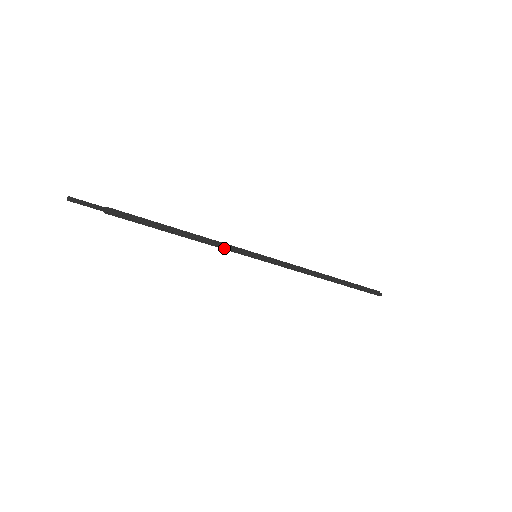
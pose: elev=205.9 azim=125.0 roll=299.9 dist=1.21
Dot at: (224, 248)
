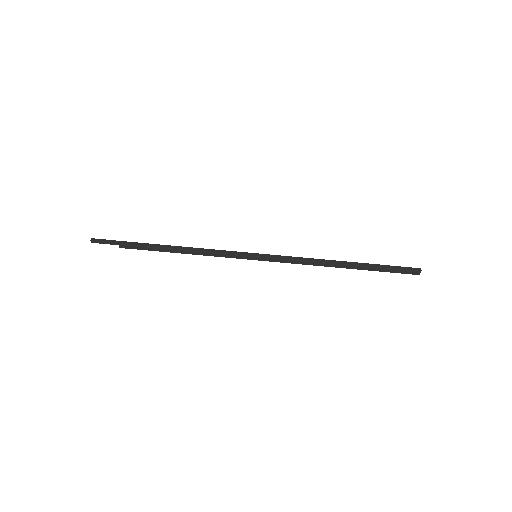
Dot at: (223, 255)
